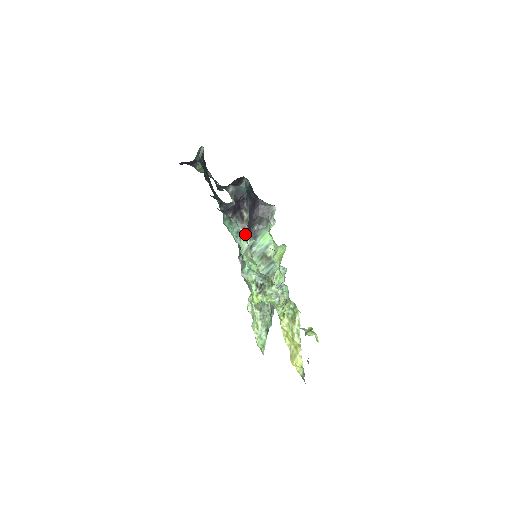
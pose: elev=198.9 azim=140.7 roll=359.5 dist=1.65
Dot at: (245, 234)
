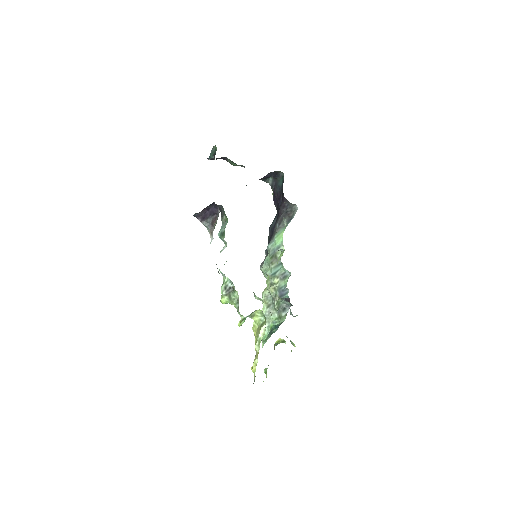
Dot at: (211, 239)
